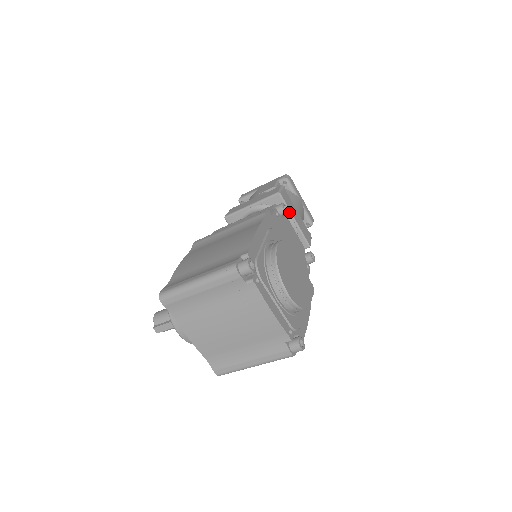
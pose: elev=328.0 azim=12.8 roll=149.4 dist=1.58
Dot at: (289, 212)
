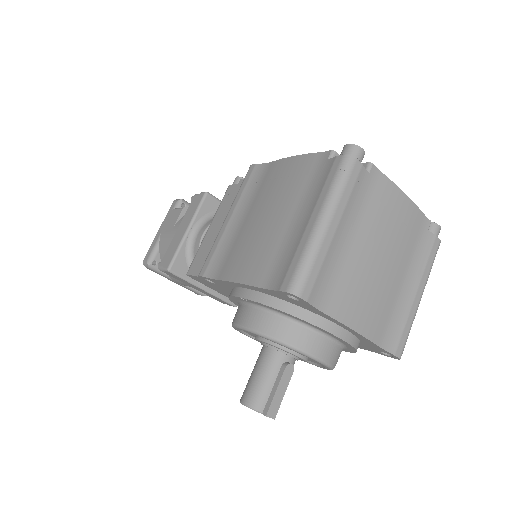
Dot at: occluded
